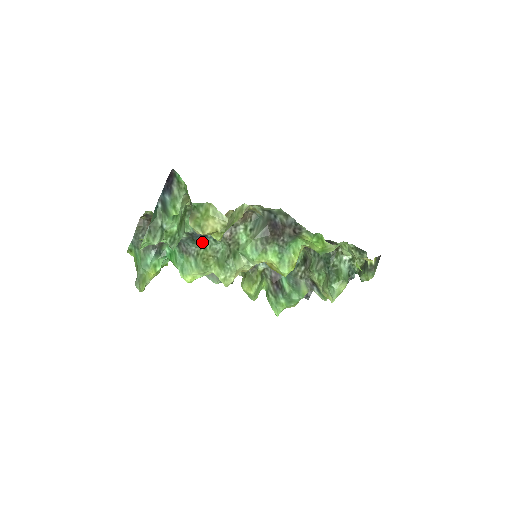
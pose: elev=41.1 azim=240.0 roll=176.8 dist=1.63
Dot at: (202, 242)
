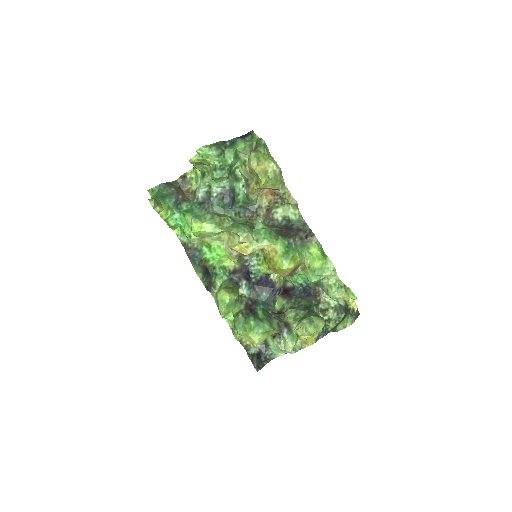
Dot at: (224, 210)
